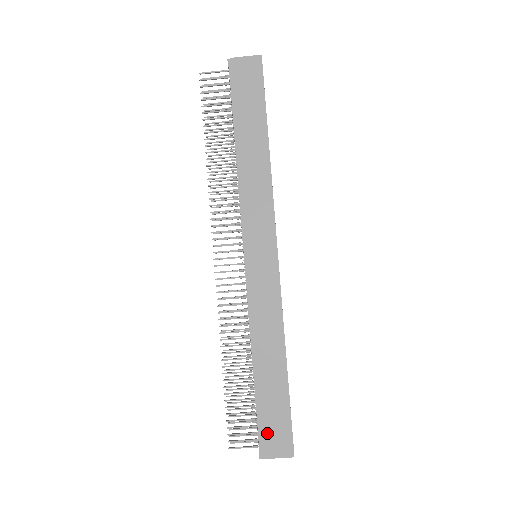
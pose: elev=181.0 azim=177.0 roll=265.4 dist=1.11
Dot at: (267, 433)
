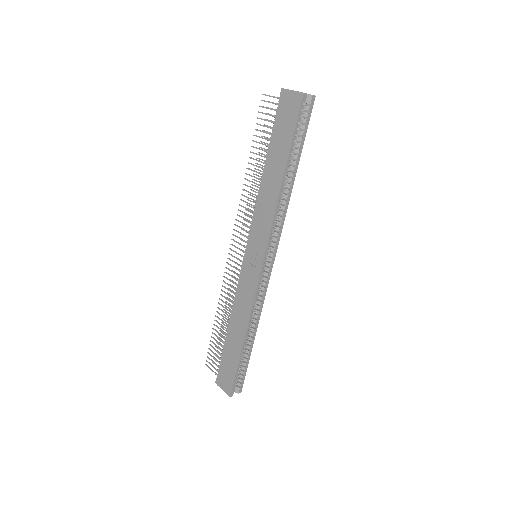
Dot at: (222, 372)
